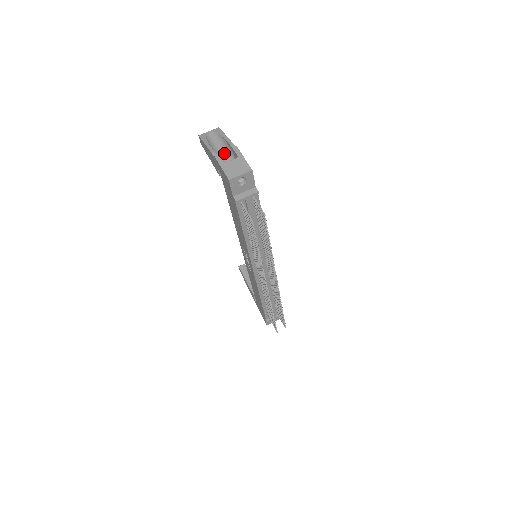
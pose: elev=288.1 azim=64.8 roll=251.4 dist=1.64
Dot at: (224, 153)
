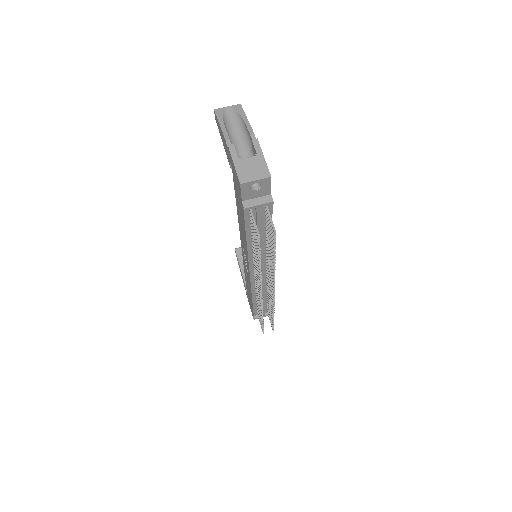
Dot at: (241, 141)
